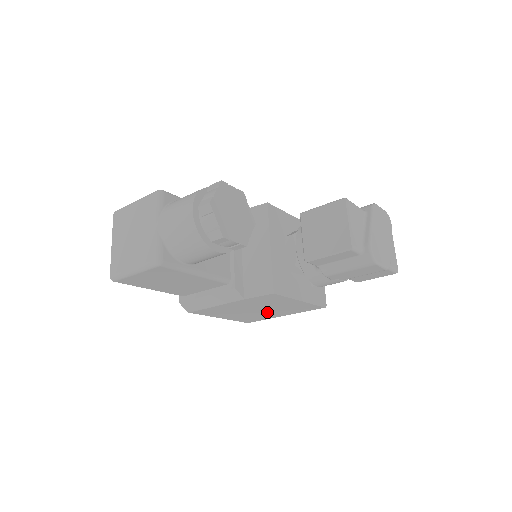
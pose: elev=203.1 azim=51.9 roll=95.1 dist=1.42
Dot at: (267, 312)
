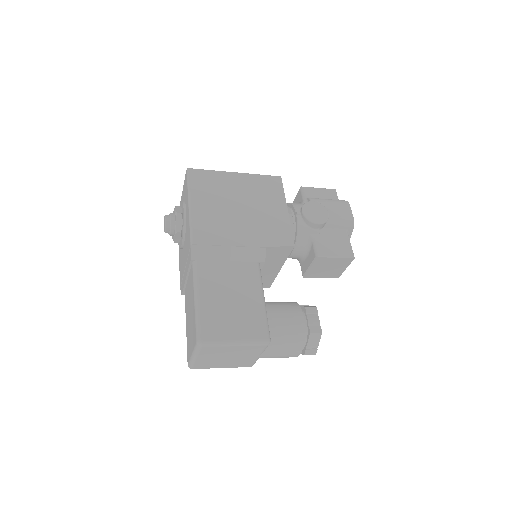
Dot at: occluded
